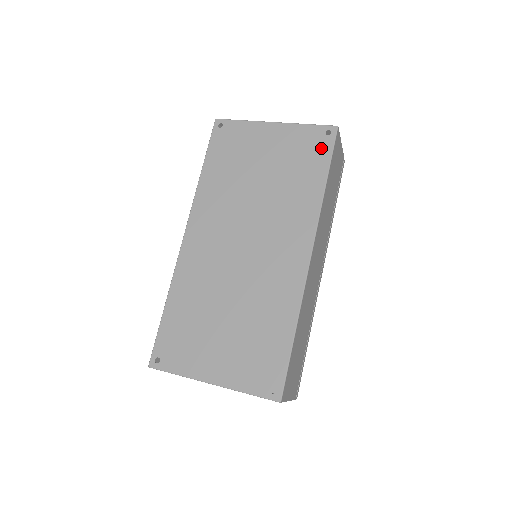
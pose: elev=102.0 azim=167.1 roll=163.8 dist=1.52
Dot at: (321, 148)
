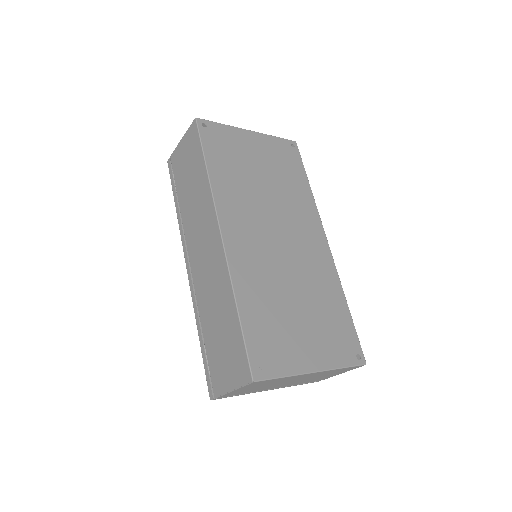
Dot at: (294, 157)
